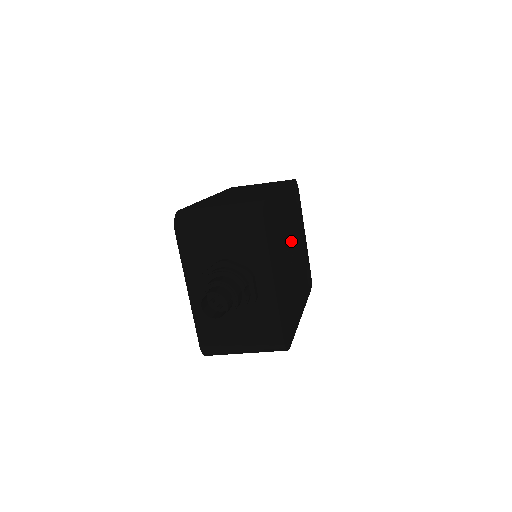
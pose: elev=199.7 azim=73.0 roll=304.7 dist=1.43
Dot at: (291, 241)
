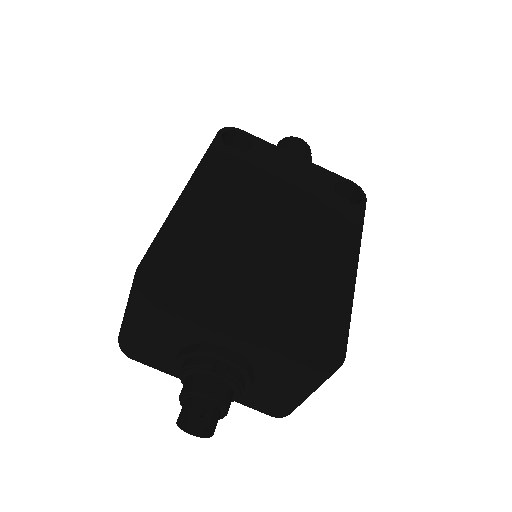
Dot at: (258, 218)
